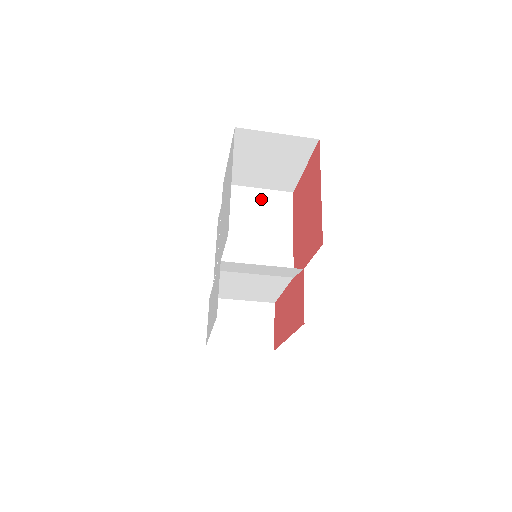
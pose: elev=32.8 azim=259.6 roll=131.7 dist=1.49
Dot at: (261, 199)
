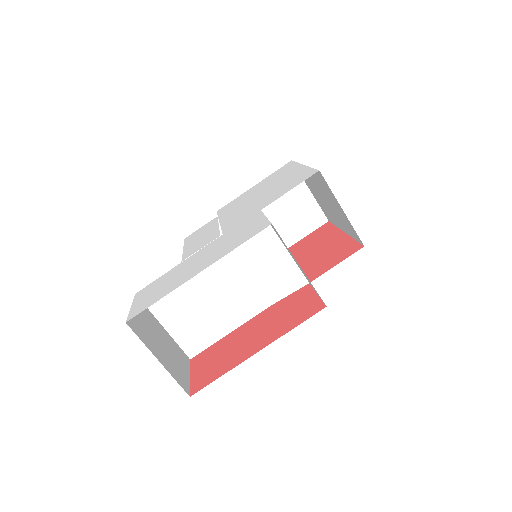
Dot at: occluded
